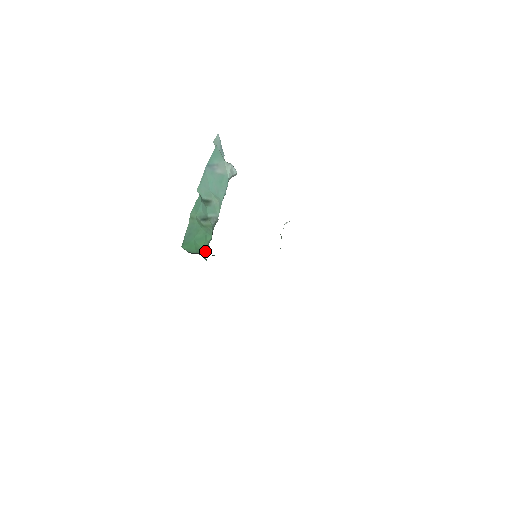
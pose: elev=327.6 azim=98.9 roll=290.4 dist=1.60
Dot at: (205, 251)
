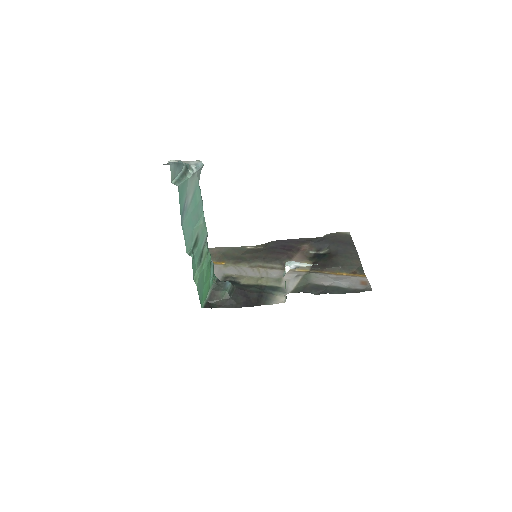
Dot at: (212, 274)
